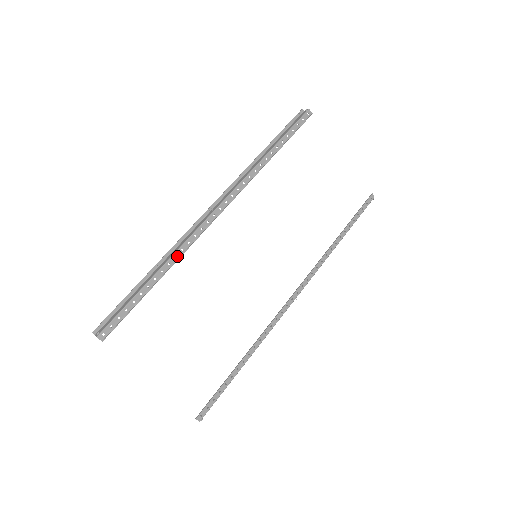
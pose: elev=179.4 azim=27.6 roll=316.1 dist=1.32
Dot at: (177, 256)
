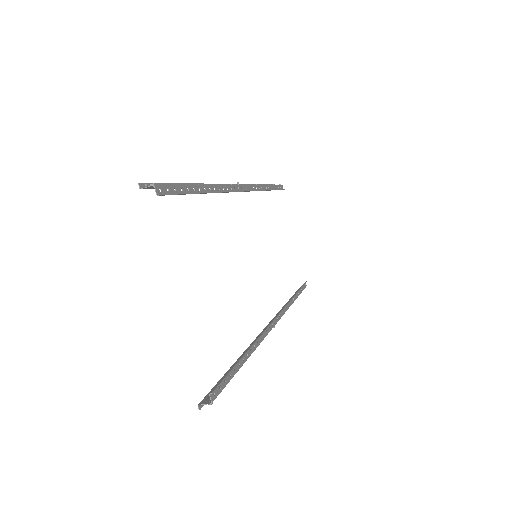
Dot at: (220, 189)
